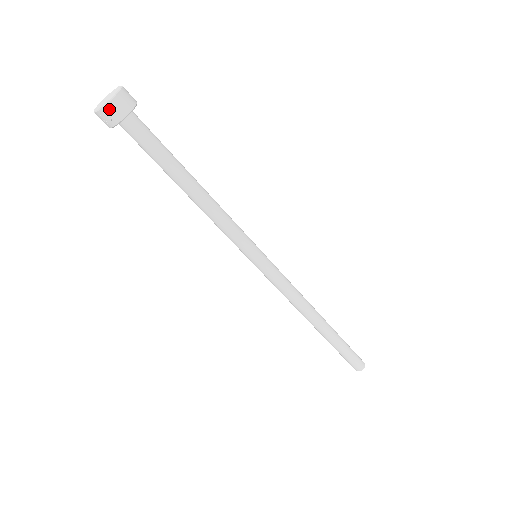
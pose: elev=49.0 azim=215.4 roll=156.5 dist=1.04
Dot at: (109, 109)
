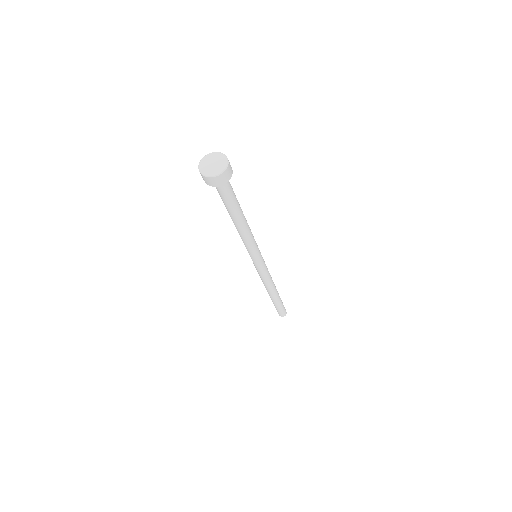
Dot at: (202, 176)
